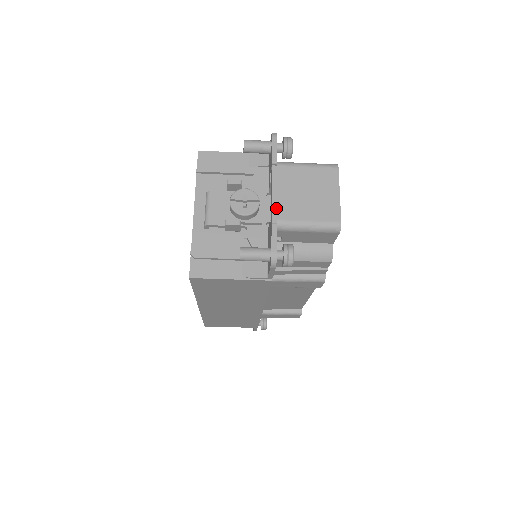
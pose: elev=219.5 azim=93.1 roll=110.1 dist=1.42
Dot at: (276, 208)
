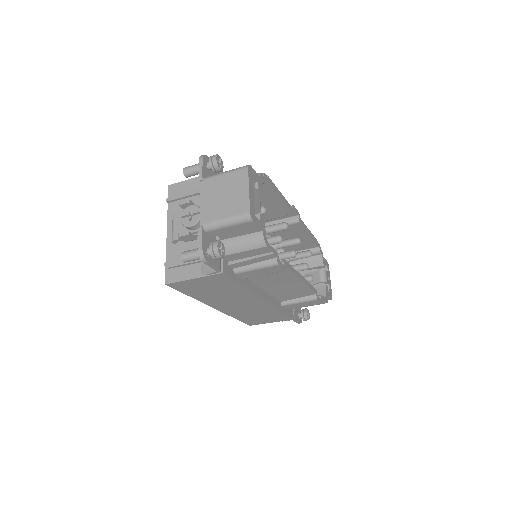
Dot at: (203, 215)
